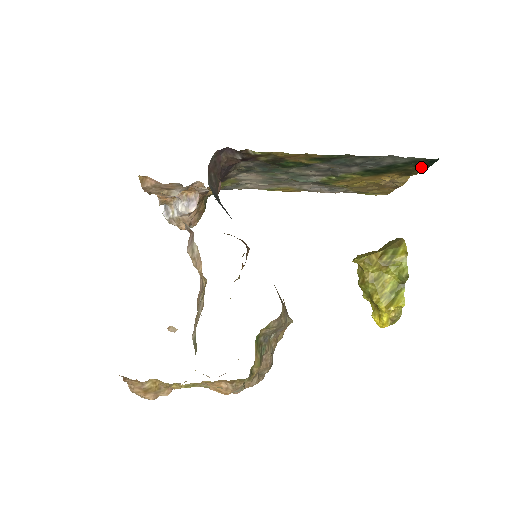
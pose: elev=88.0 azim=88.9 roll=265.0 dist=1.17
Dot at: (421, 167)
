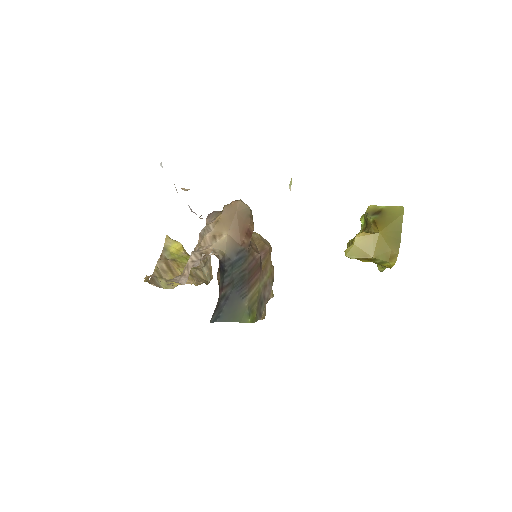
Dot at: occluded
